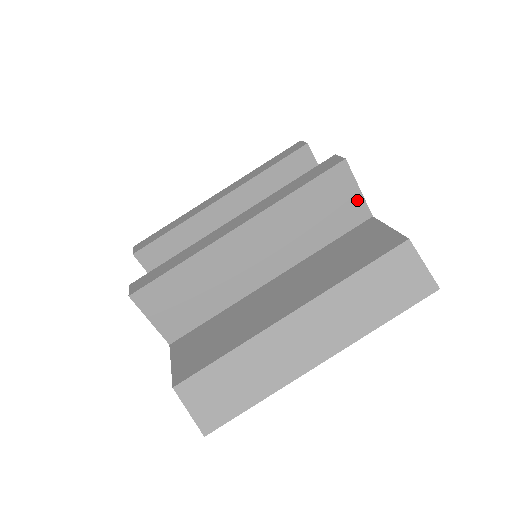
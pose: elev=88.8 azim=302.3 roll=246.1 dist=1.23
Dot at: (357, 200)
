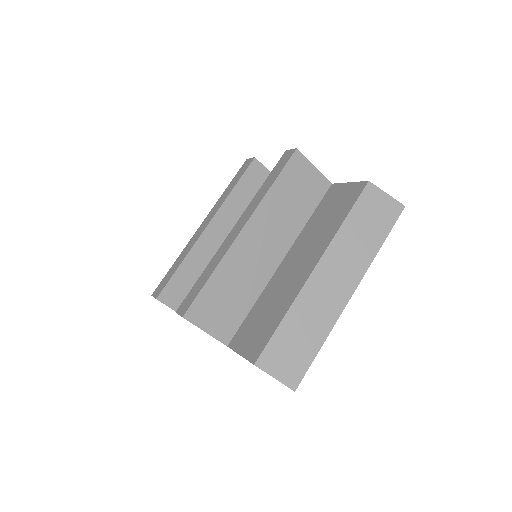
Dot at: (317, 176)
